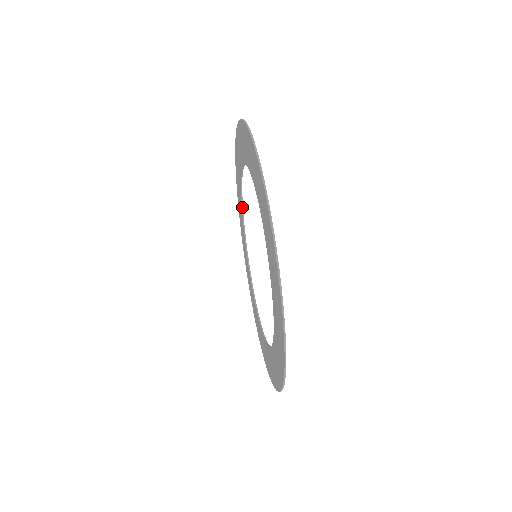
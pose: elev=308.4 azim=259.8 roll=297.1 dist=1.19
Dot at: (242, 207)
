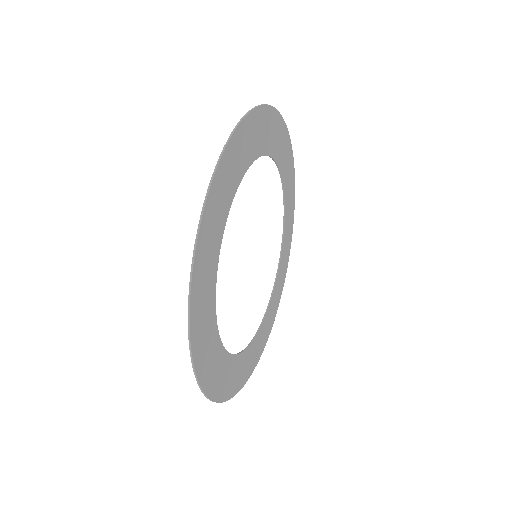
Dot at: (268, 305)
